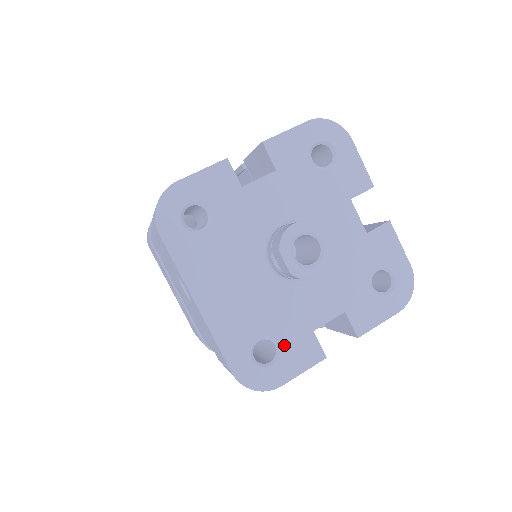
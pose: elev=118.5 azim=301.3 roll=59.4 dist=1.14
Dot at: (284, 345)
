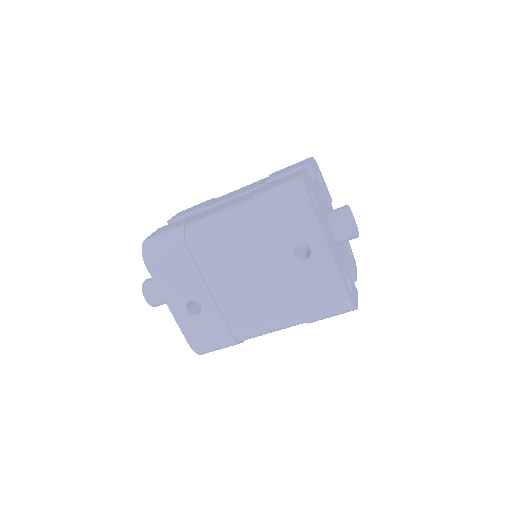
Dot at: (350, 282)
